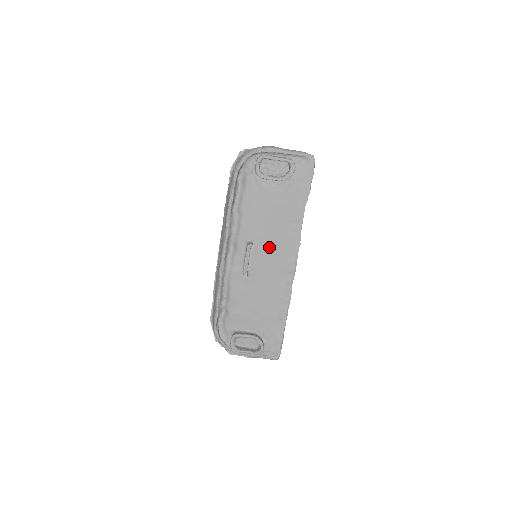
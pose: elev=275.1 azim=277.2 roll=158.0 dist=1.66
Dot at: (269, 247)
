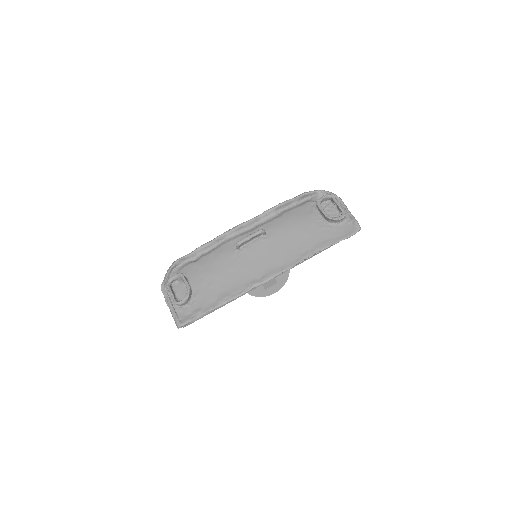
Dot at: (271, 249)
